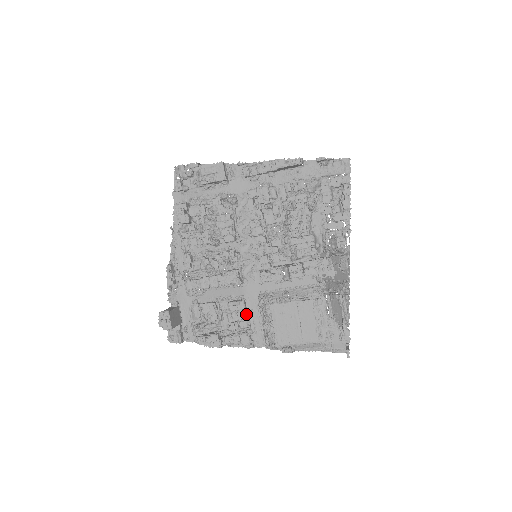
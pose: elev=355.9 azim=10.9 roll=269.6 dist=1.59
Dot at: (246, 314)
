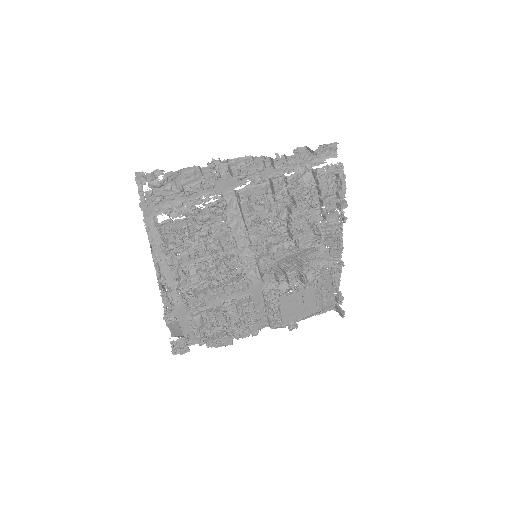
Dot at: (254, 310)
